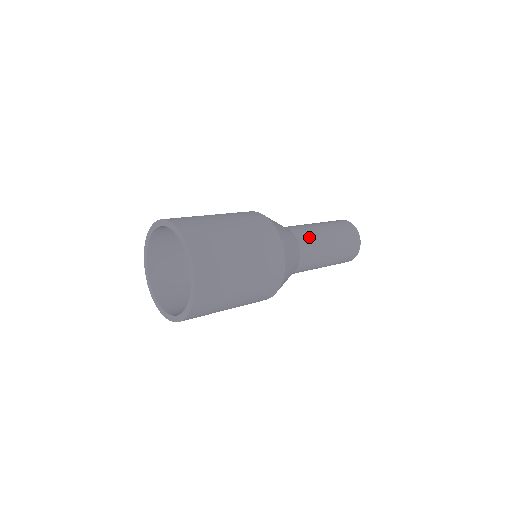
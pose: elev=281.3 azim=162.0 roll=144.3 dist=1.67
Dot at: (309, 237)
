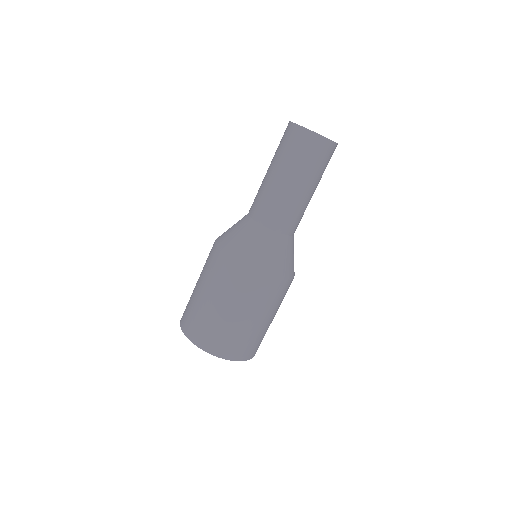
Dot at: (274, 210)
